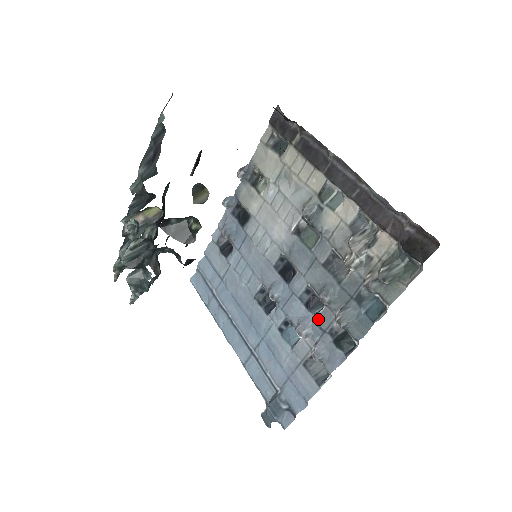
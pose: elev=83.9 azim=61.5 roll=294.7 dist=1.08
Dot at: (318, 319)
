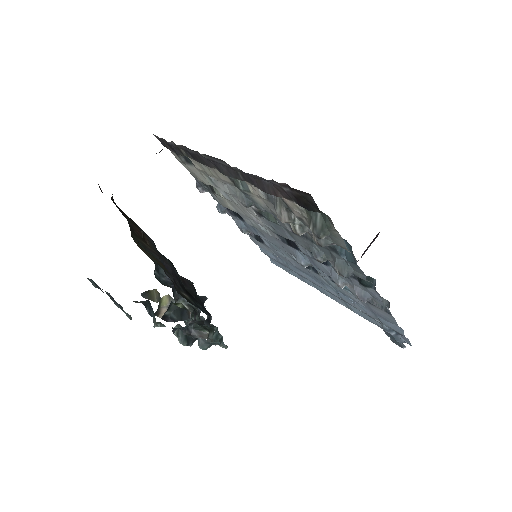
Dot at: occluded
